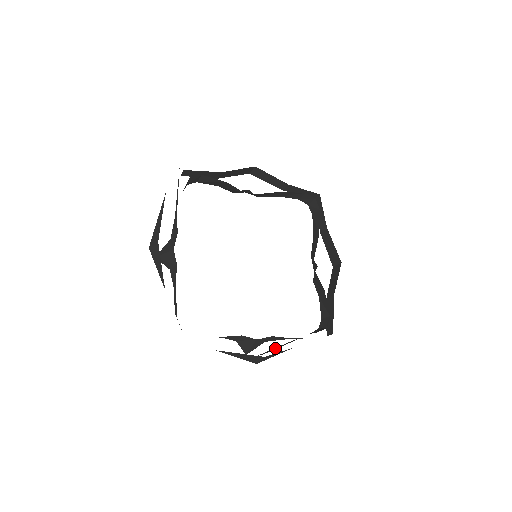
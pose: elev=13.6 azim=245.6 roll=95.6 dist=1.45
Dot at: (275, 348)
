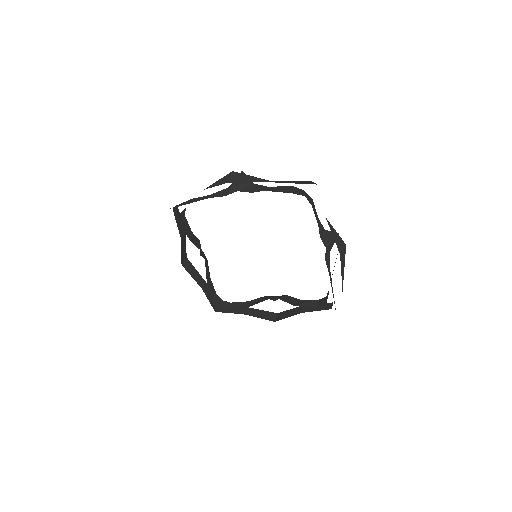
Dot at: (286, 314)
